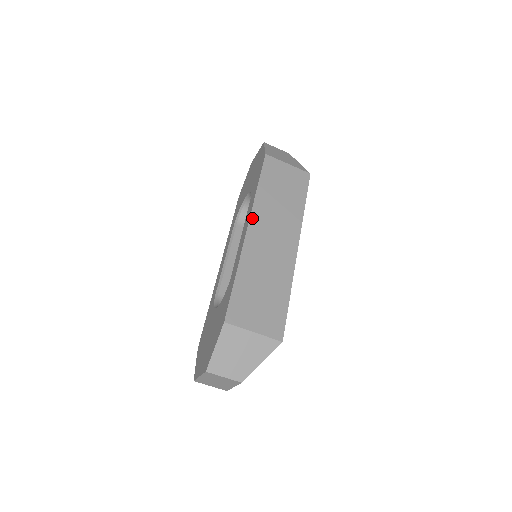
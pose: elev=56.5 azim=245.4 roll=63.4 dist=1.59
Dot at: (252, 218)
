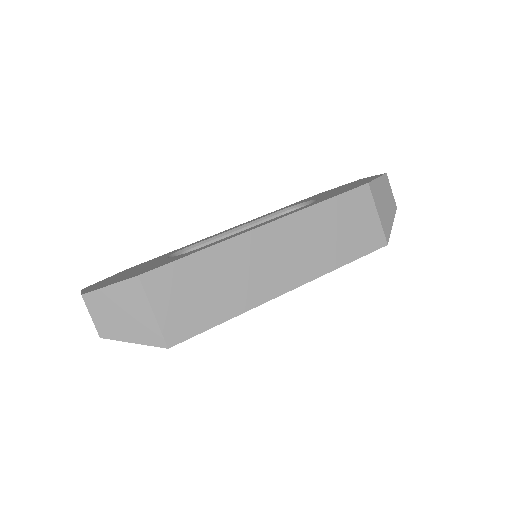
Dot at: (280, 221)
